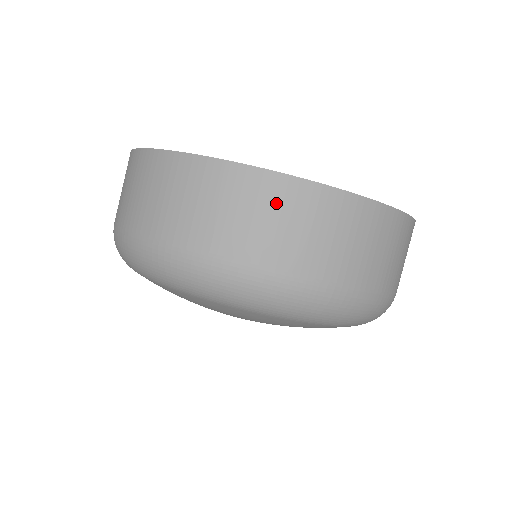
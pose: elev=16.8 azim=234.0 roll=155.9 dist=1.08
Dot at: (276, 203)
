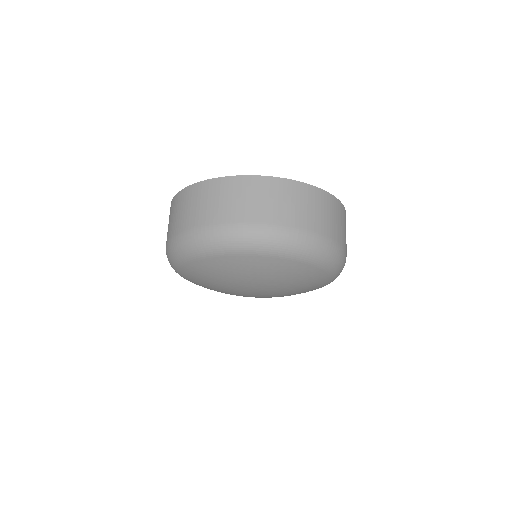
Dot at: (256, 190)
